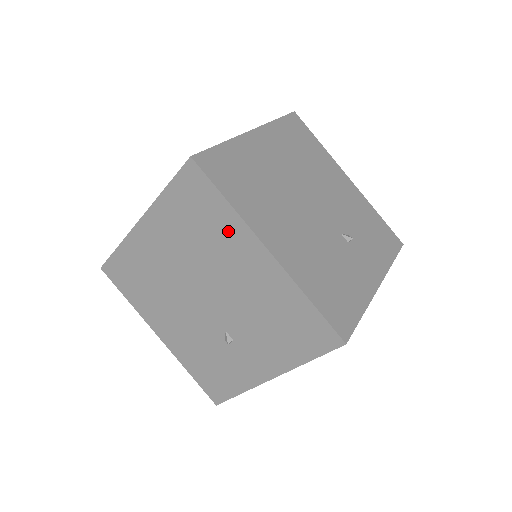
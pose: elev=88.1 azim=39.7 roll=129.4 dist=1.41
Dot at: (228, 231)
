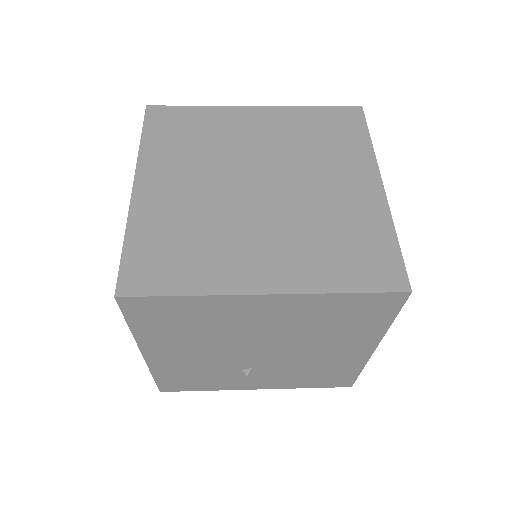
Dot at: (361, 333)
